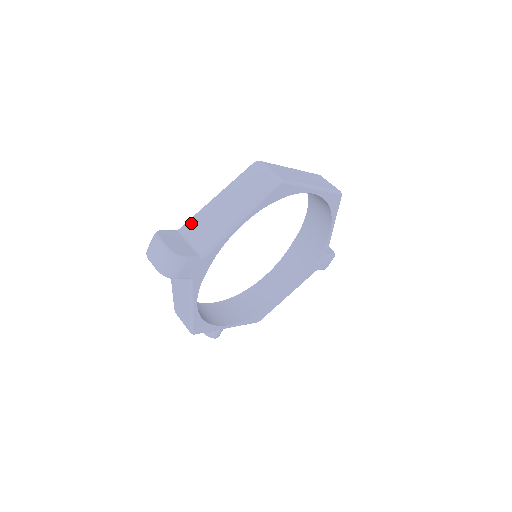
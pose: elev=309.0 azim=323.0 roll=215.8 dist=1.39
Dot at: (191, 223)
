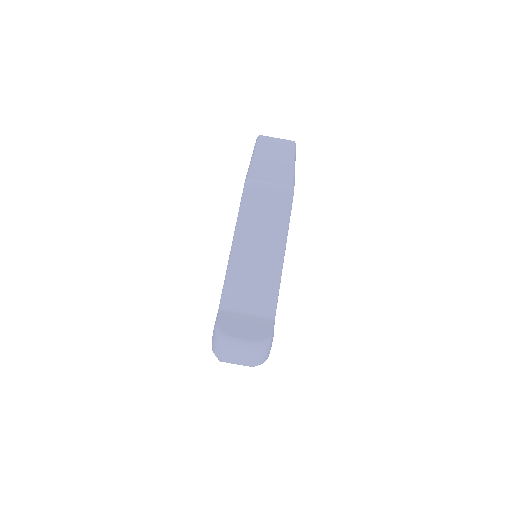
Dot at: (230, 292)
